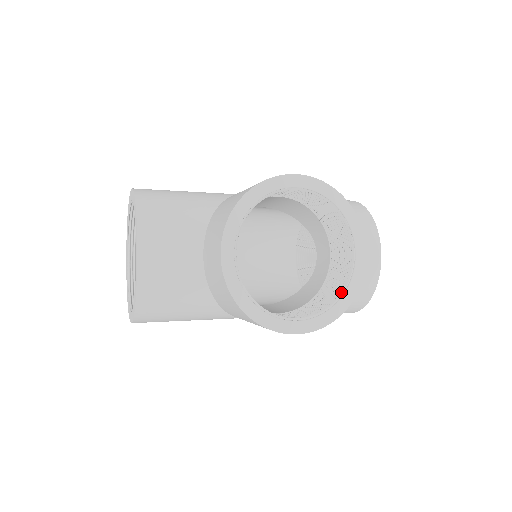
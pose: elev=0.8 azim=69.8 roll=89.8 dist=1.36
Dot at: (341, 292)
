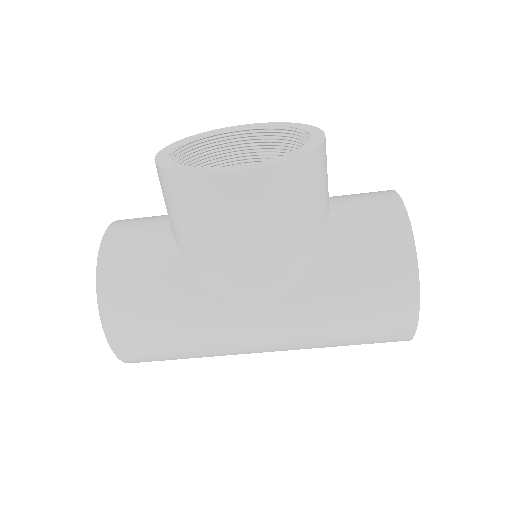
Dot at: occluded
